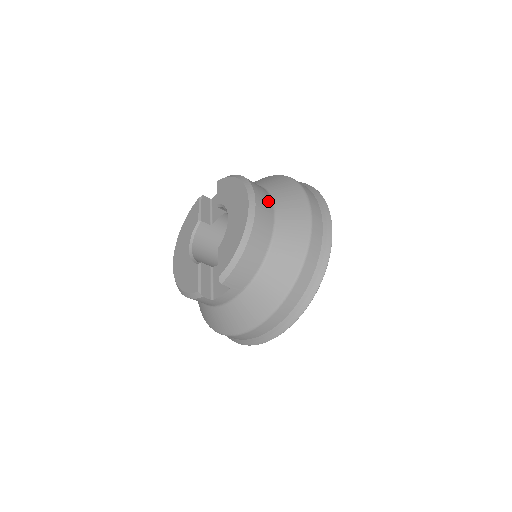
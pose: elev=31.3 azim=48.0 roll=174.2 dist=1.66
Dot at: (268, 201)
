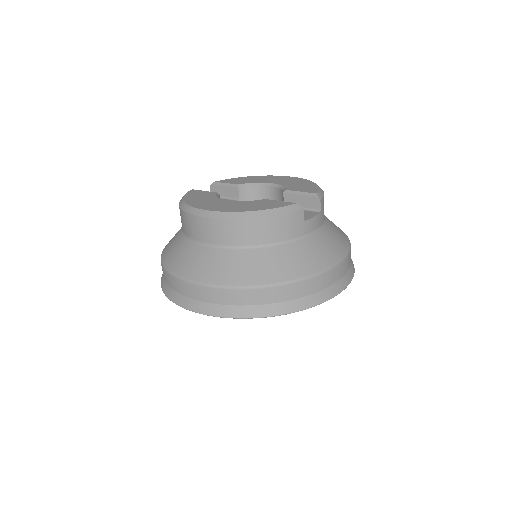
Dot at: occluded
